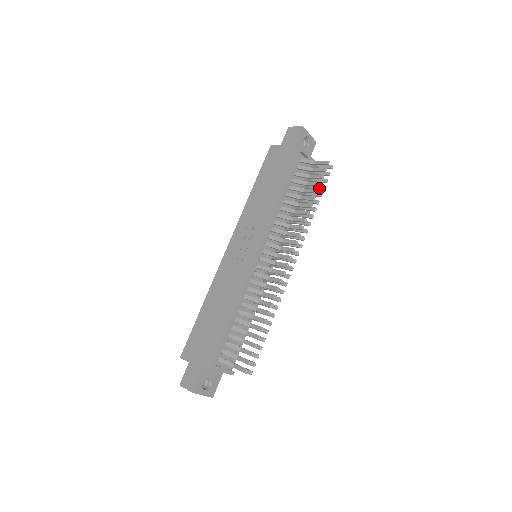
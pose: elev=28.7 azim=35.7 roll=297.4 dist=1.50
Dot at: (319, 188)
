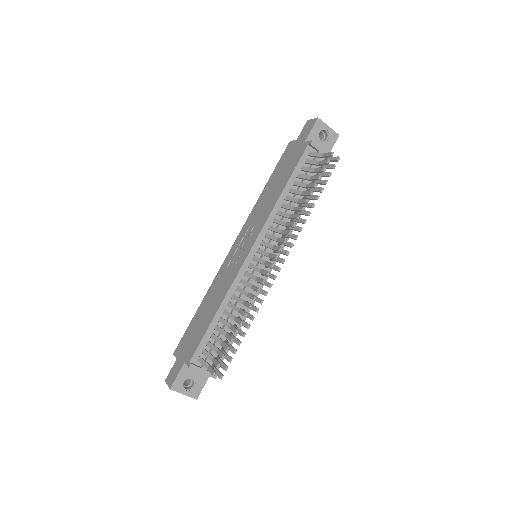
Dot at: (322, 182)
